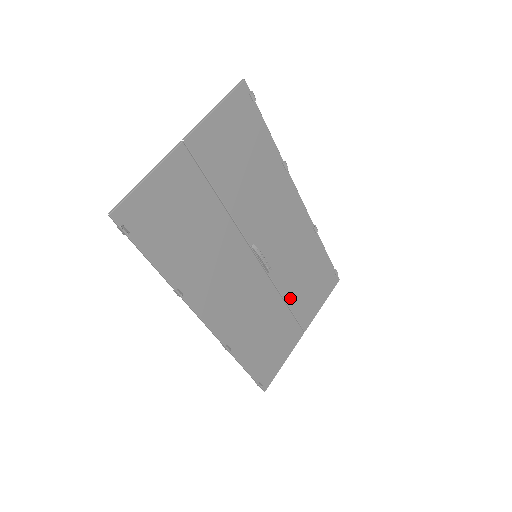
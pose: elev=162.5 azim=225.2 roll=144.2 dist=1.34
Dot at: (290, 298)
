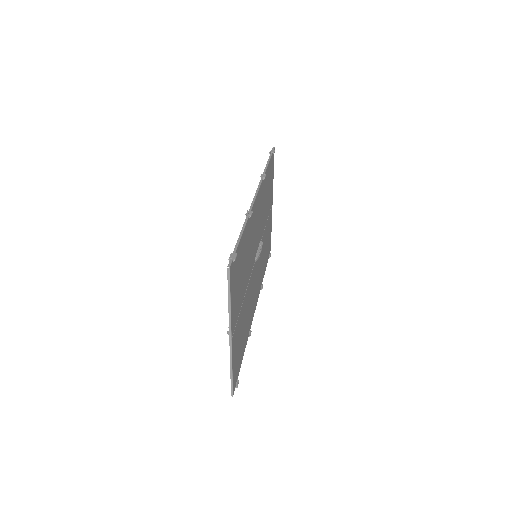
Dot at: (266, 217)
